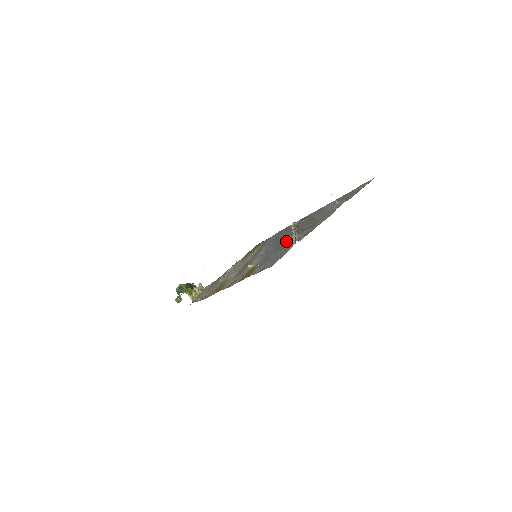
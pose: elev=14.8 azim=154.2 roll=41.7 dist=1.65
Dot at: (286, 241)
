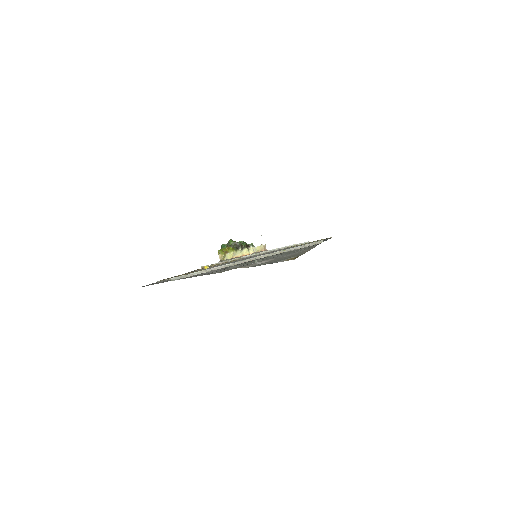
Dot at: occluded
